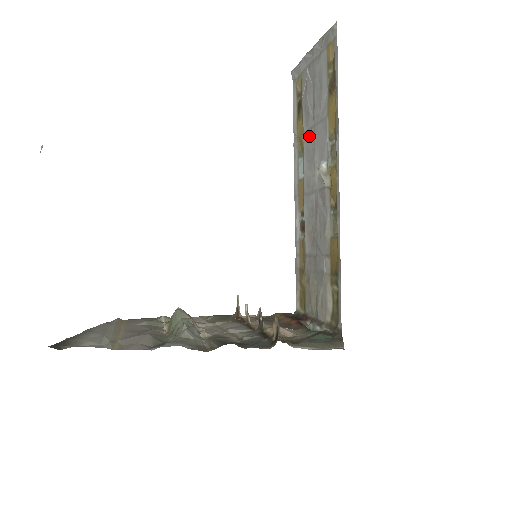
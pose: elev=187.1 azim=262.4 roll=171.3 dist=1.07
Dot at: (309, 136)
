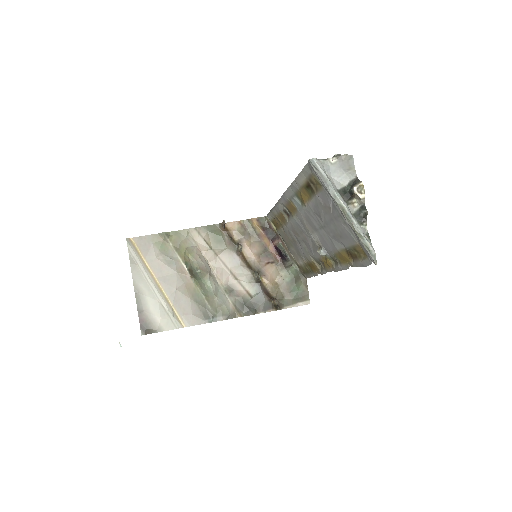
Dot at: (314, 219)
